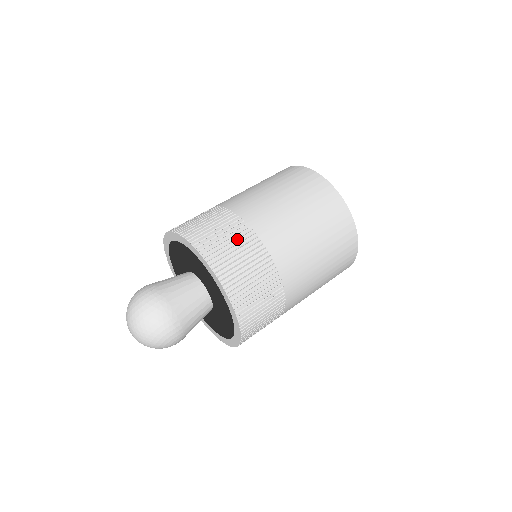
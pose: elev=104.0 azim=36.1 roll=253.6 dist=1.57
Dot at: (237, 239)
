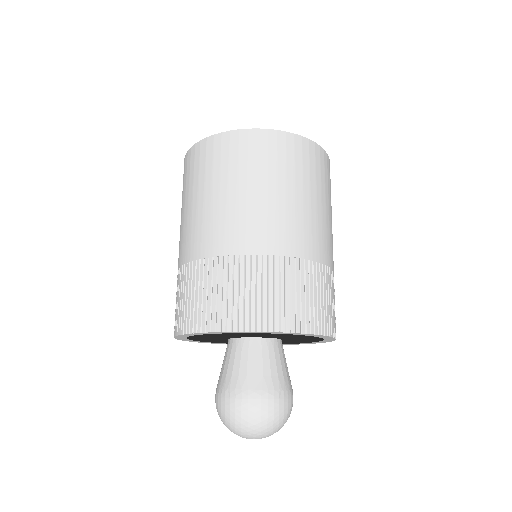
Dot at: (245, 280)
